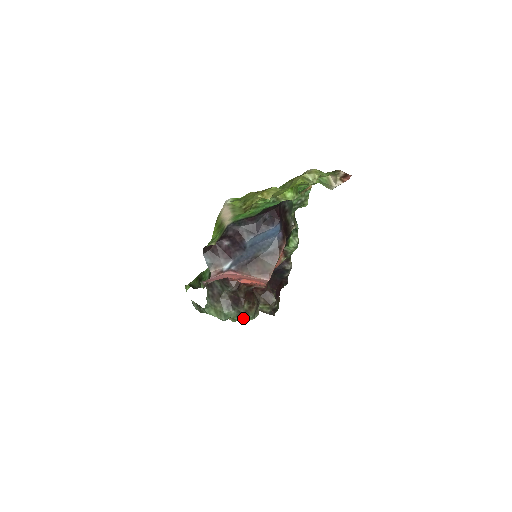
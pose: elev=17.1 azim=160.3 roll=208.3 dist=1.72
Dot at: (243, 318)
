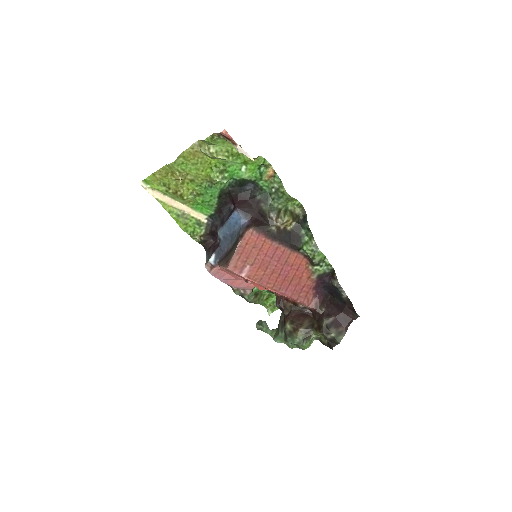
Dot at: (289, 341)
